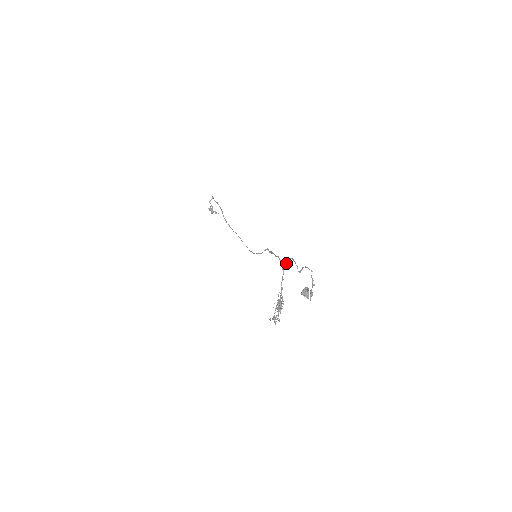
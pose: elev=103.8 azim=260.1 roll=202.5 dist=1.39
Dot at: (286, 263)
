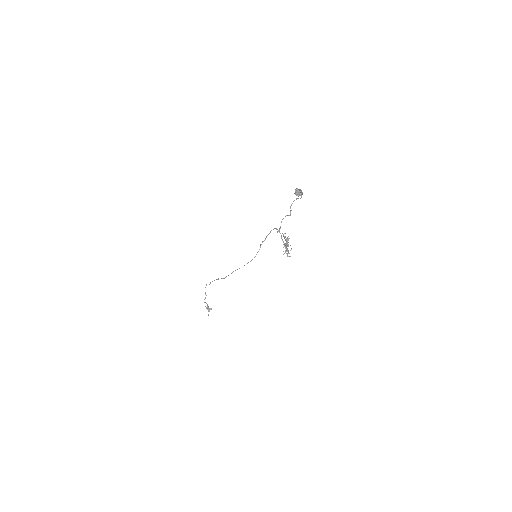
Dot at: (279, 228)
